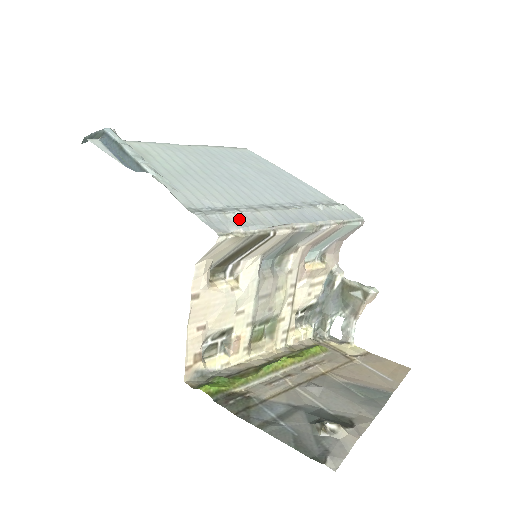
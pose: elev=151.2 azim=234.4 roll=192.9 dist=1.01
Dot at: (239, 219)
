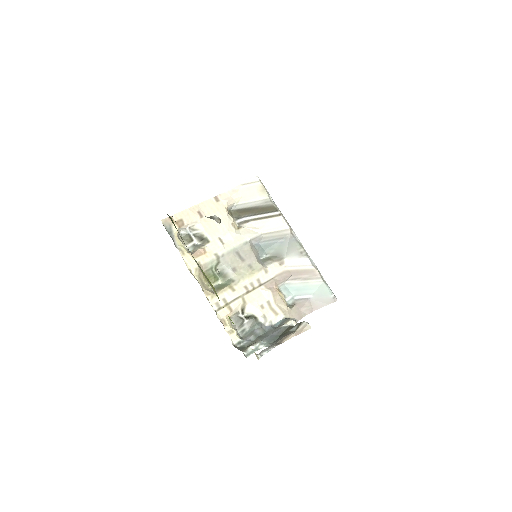
Dot at: occluded
